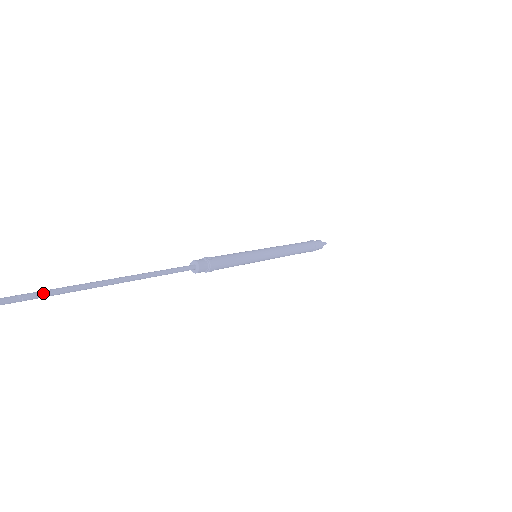
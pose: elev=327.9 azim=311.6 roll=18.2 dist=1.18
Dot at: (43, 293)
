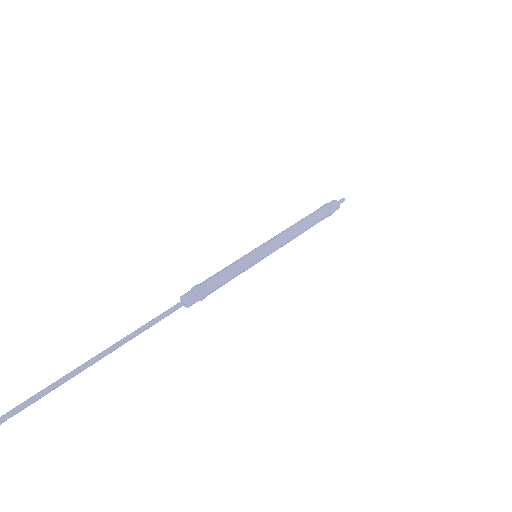
Dot at: (29, 405)
